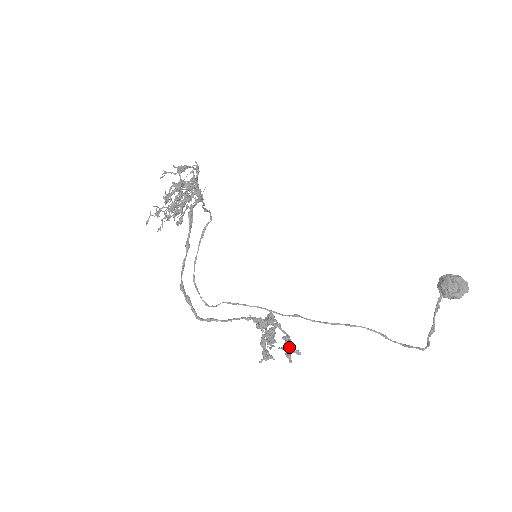
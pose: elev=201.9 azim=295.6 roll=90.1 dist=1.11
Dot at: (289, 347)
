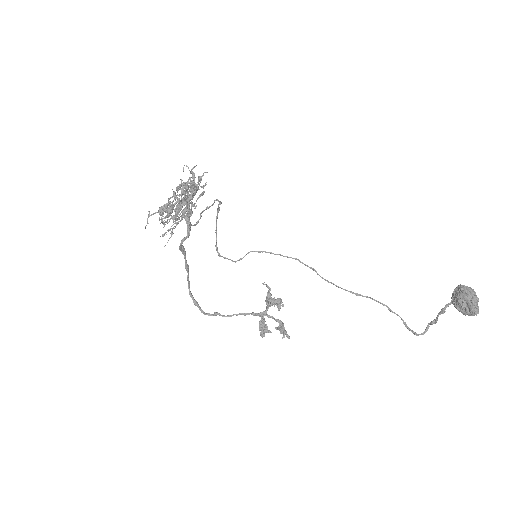
Dot at: (283, 328)
